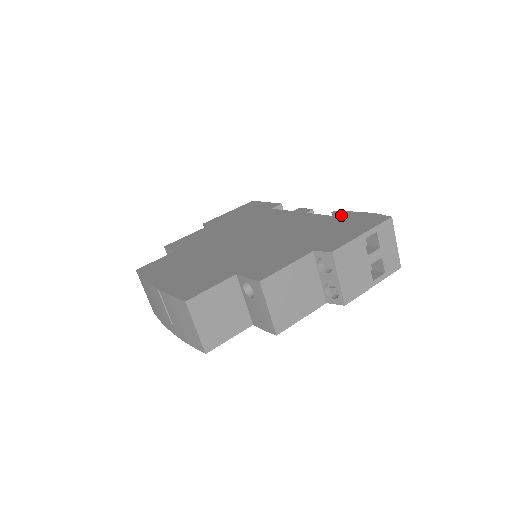
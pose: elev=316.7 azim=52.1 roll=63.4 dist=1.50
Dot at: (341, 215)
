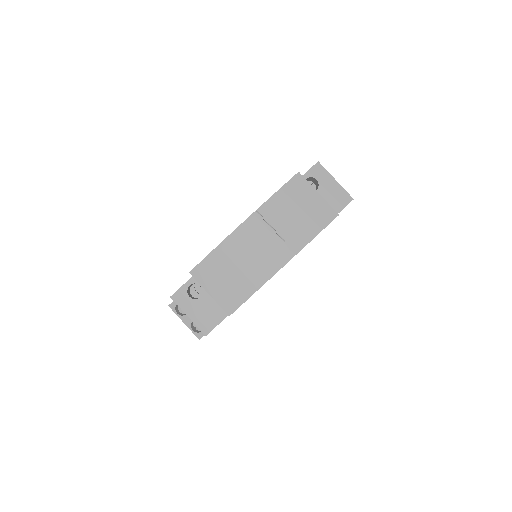
Dot at: occluded
